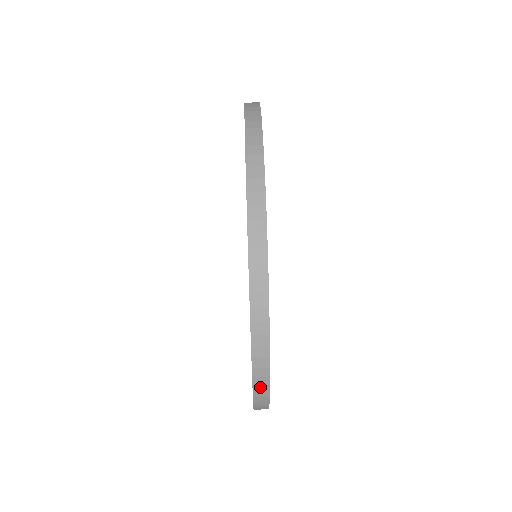
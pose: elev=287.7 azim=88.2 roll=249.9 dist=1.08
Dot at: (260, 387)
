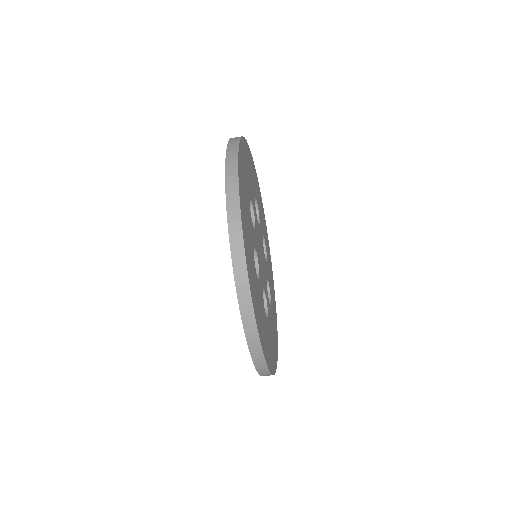
Dot at: (262, 371)
